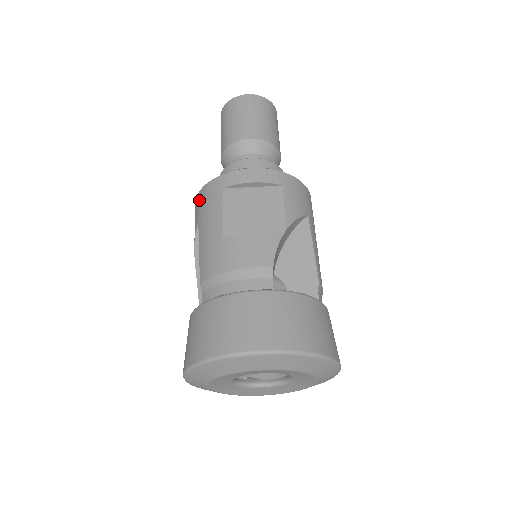
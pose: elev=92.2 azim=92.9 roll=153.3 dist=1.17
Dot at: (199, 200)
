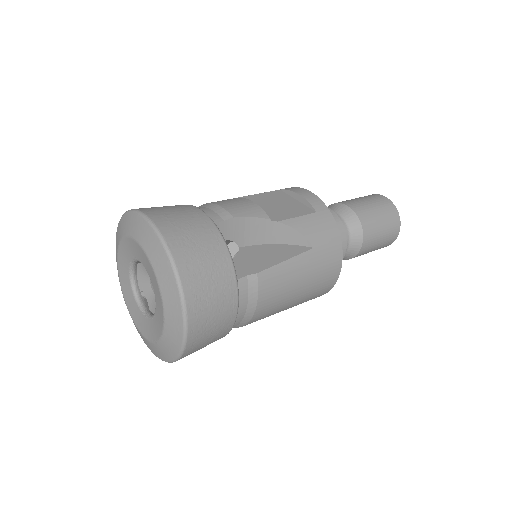
Dot at: occluded
